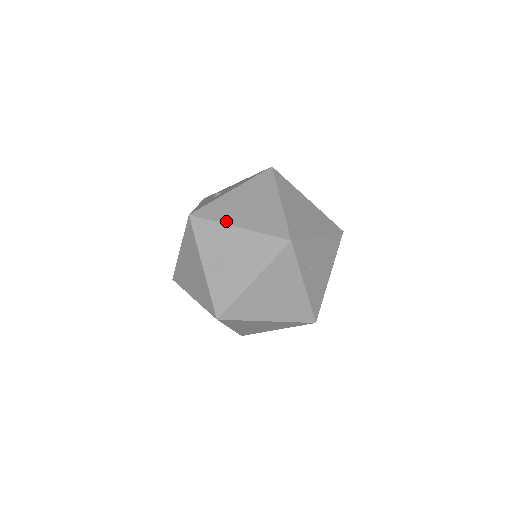
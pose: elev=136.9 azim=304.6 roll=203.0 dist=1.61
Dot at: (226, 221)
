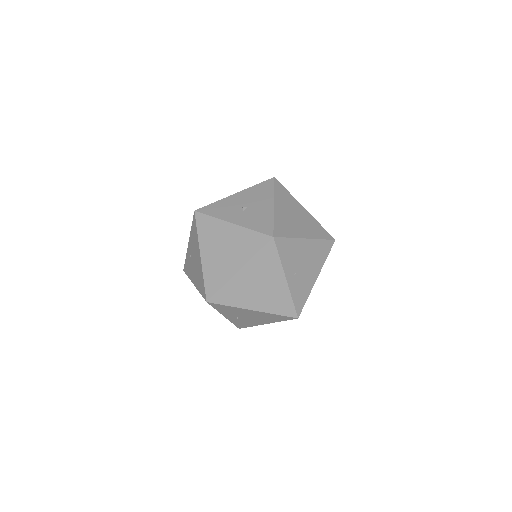
Dot at: (297, 235)
